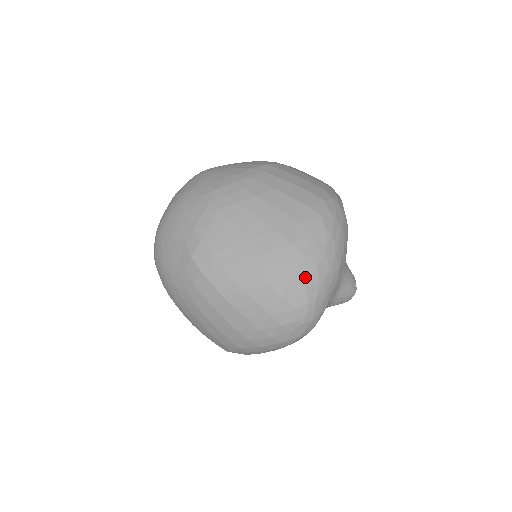
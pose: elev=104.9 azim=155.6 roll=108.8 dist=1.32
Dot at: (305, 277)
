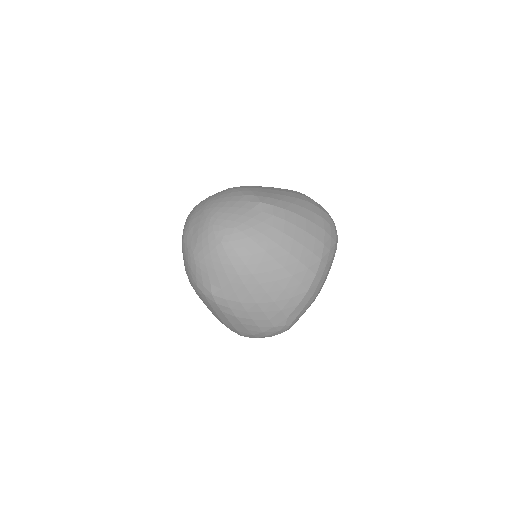
Dot at: occluded
